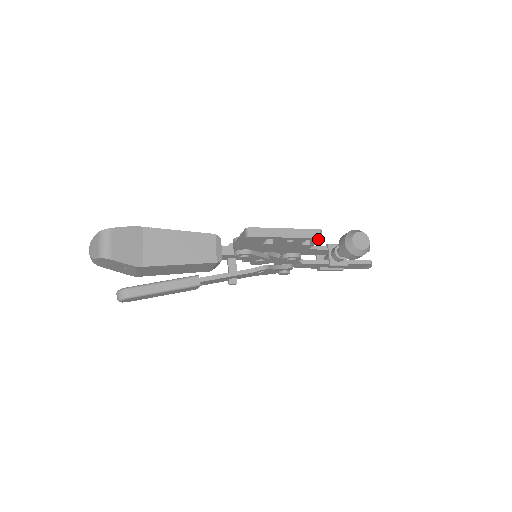
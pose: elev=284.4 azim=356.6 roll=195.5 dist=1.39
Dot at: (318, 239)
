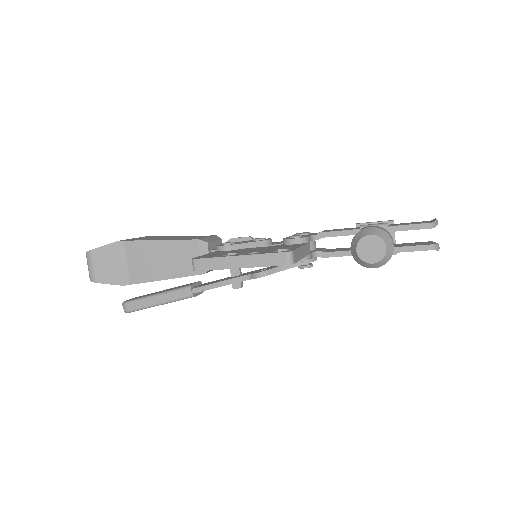
Dot at: (288, 264)
